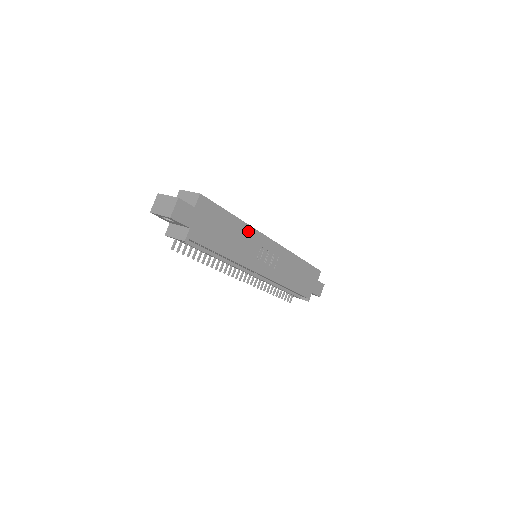
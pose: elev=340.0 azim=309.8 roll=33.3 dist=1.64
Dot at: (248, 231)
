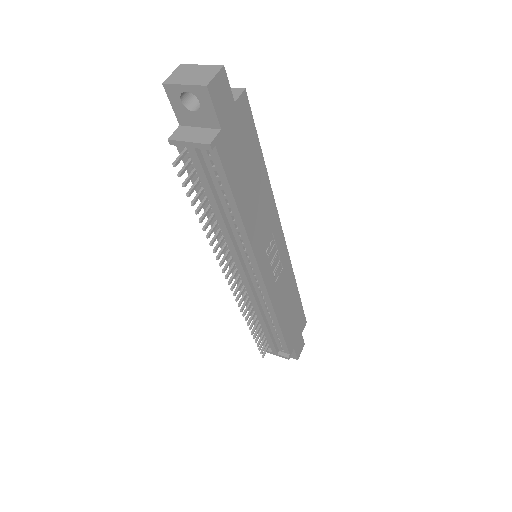
Dot at: (269, 201)
